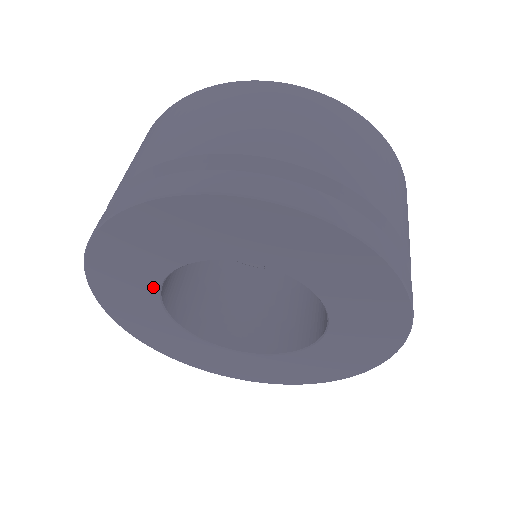
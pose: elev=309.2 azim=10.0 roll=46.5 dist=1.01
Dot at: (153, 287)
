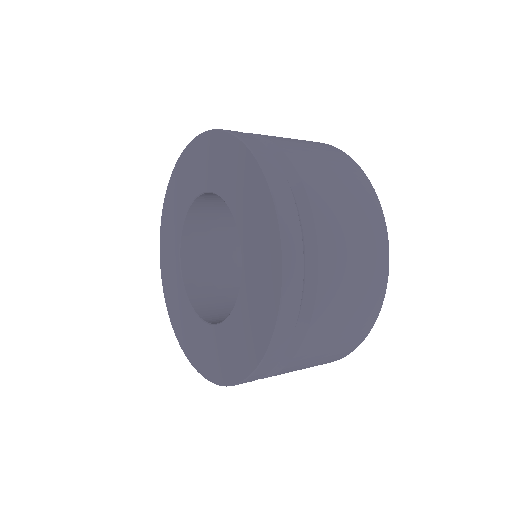
Dot at: (178, 239)
